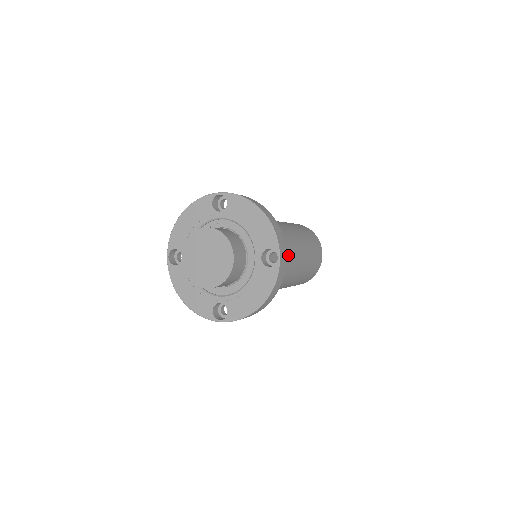
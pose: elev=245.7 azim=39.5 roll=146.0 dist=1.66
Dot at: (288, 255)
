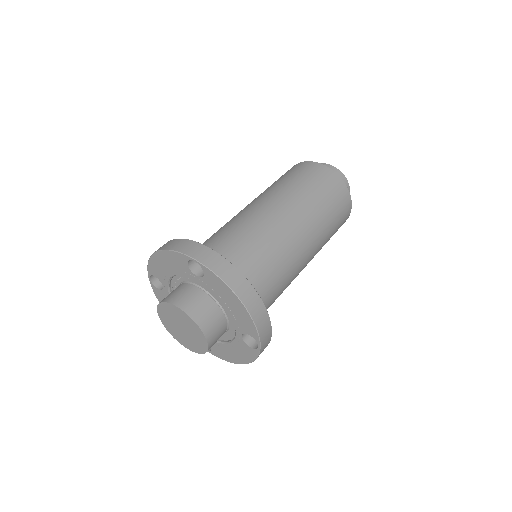
Dot at: (288, 279)
